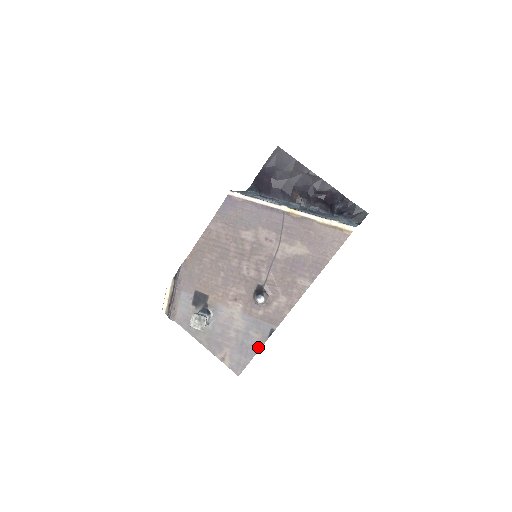
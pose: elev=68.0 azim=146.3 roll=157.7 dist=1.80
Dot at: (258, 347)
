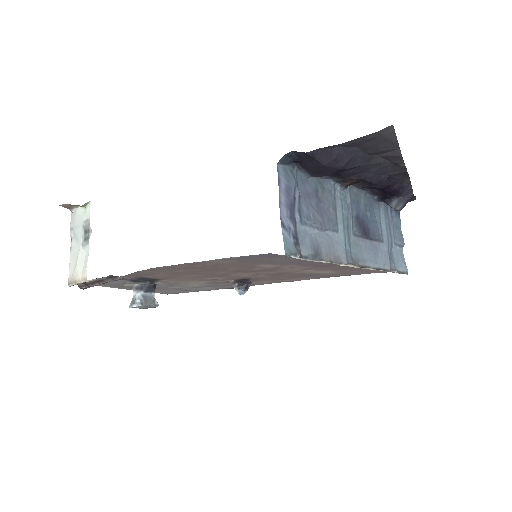
Dot at: occluded
